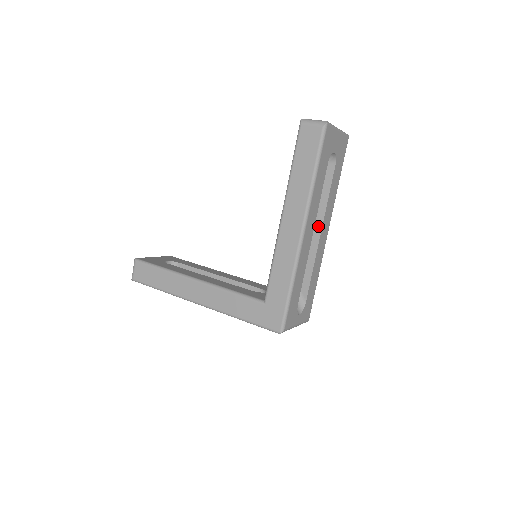
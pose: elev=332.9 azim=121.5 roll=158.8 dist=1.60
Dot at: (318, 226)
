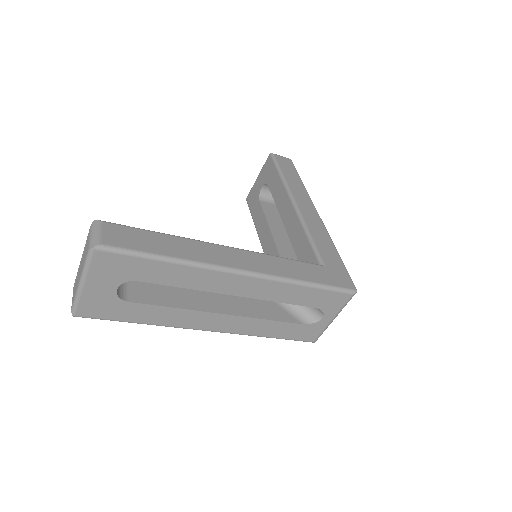
Dot at: occluded
